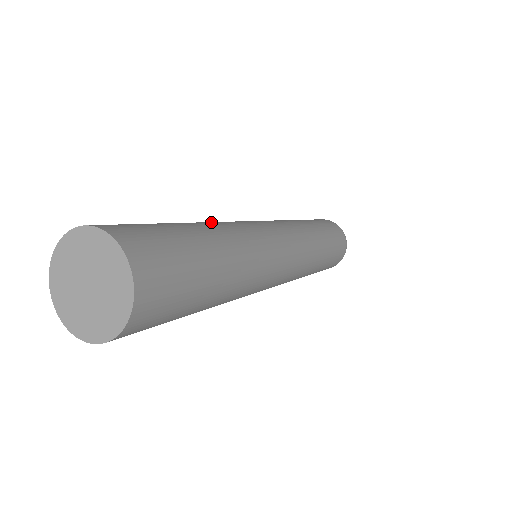
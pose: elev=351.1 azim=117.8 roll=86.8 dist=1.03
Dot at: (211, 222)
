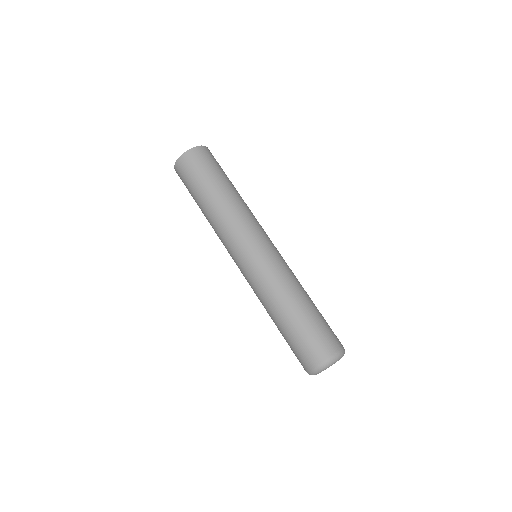
Dot at: occluded
